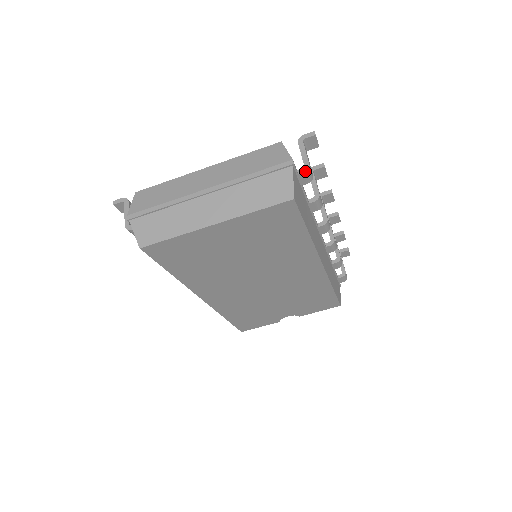
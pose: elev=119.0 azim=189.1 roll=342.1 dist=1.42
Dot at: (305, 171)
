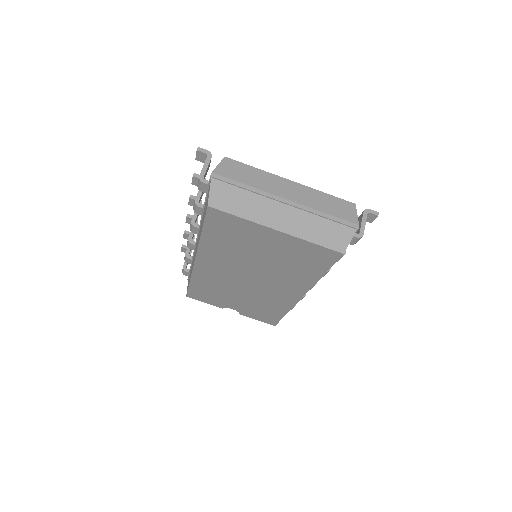
Dot at: (358, 237)
